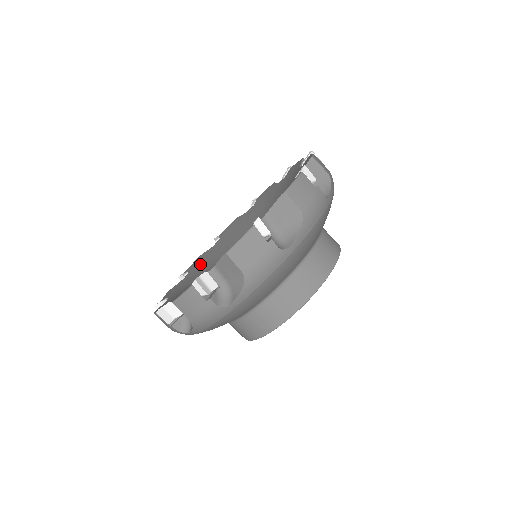
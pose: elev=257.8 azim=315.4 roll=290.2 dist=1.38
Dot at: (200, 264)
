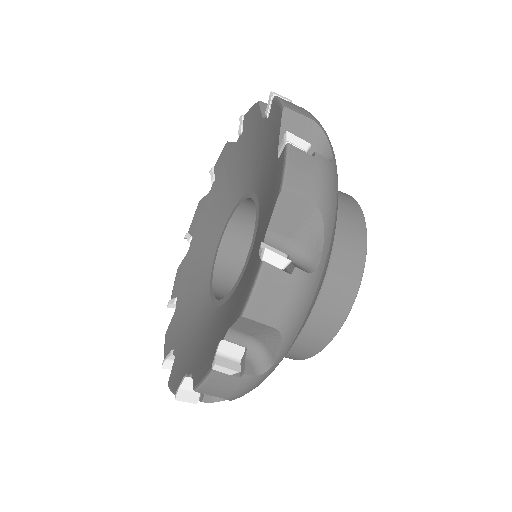
Dot at: (186, 282)
